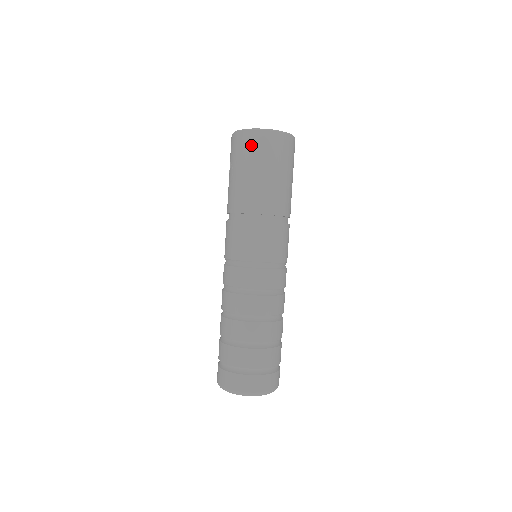
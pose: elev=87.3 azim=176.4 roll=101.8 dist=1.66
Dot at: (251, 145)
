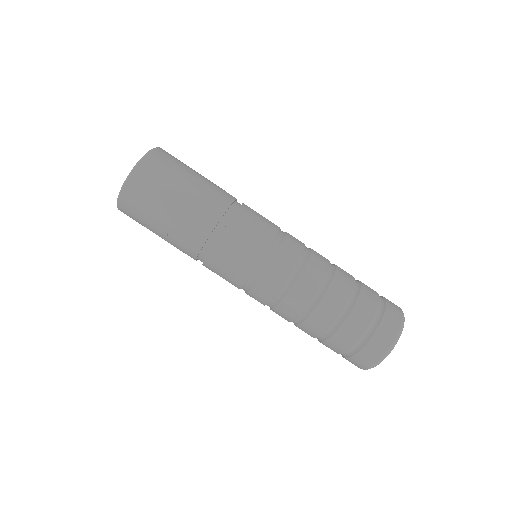
Dot at: (146, 183)
